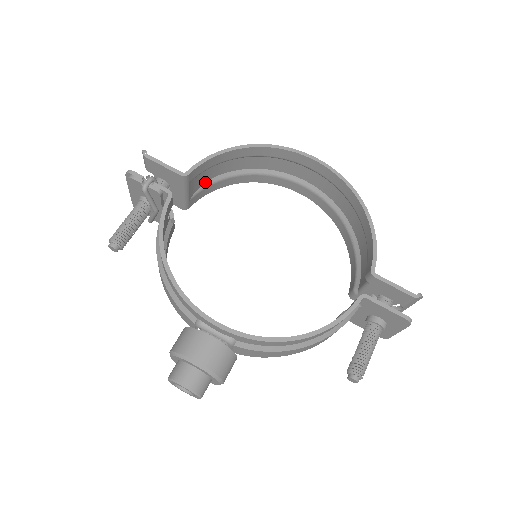
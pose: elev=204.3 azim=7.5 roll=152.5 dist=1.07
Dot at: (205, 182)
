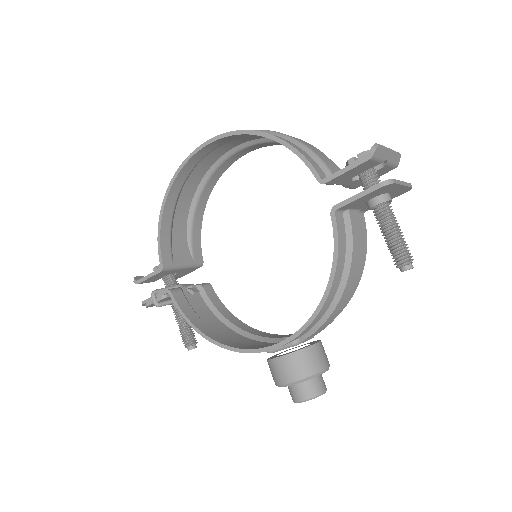
Dot at: (186, 239)
